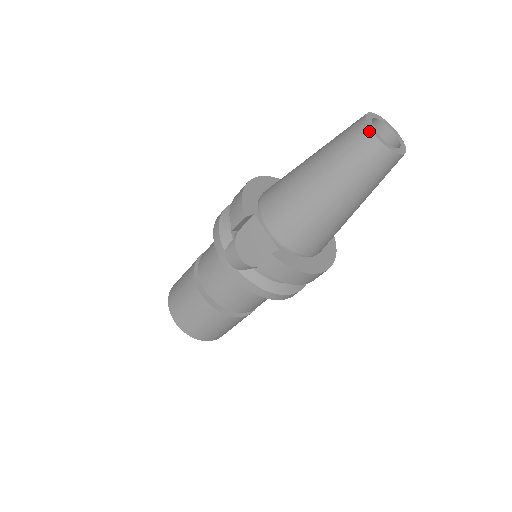
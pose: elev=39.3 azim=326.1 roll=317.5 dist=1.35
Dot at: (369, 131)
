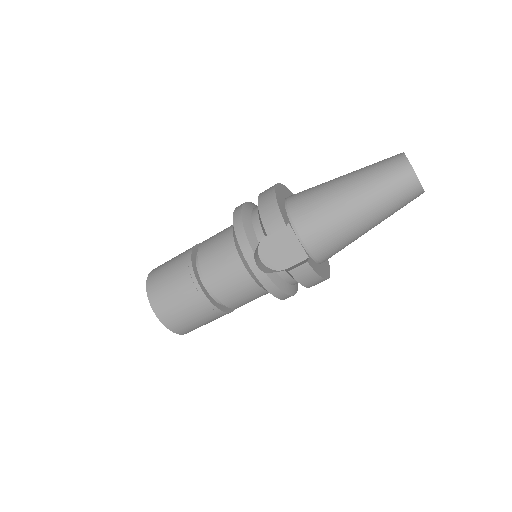
Dot at: (412, 171)
